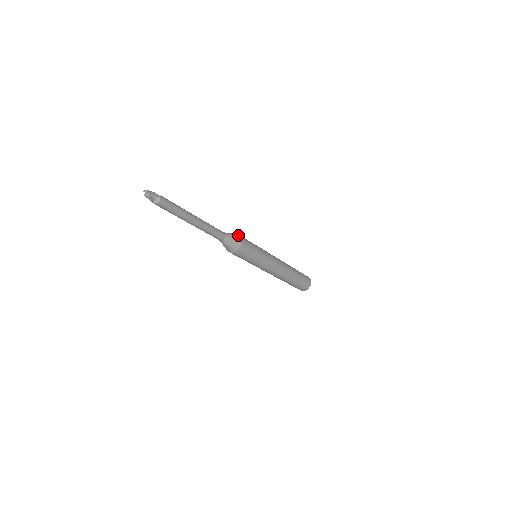
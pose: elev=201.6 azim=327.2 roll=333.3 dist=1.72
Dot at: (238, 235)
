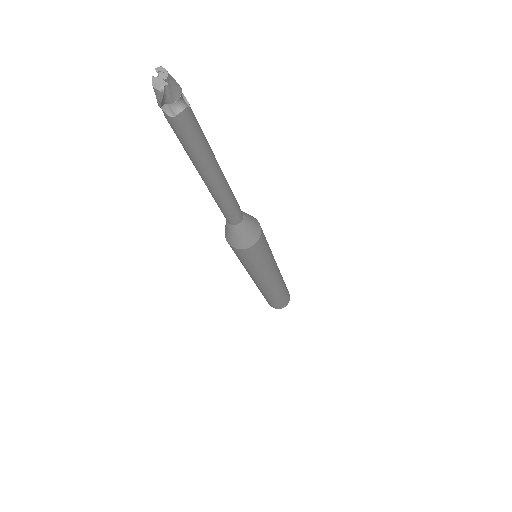
Dot at: (259, 227)
